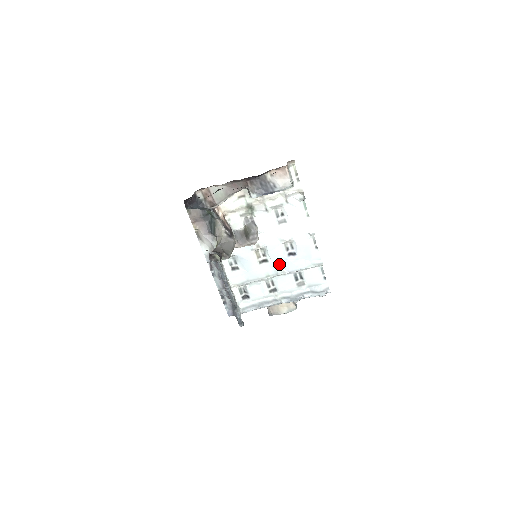
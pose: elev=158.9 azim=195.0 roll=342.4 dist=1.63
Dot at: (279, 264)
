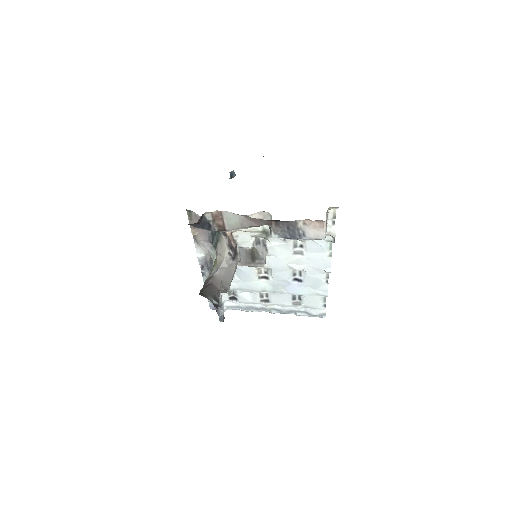
Dot at: (280, 284)
